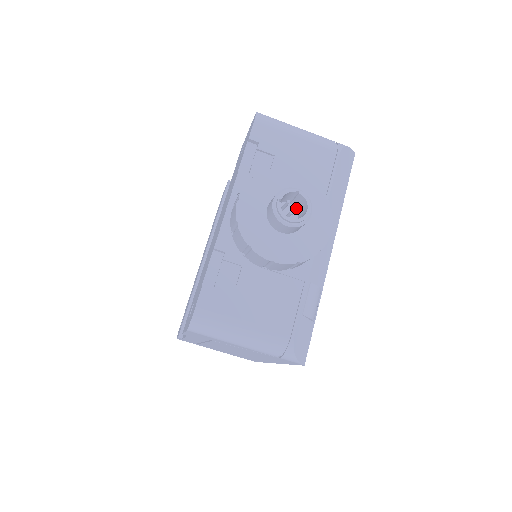
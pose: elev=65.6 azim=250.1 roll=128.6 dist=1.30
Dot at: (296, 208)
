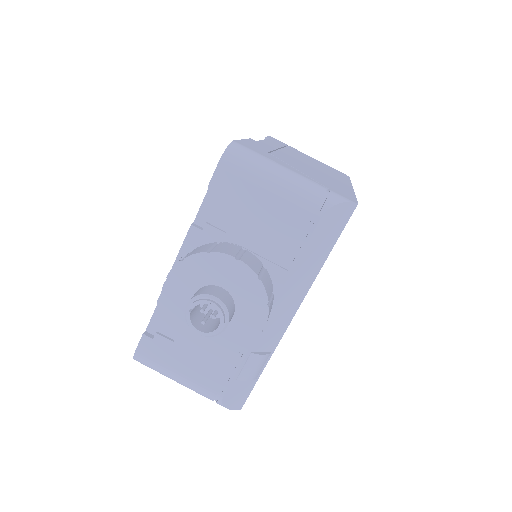
Dot at: (213, 315)
